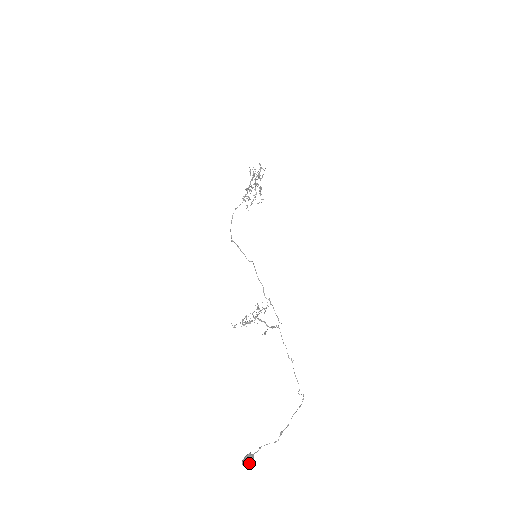
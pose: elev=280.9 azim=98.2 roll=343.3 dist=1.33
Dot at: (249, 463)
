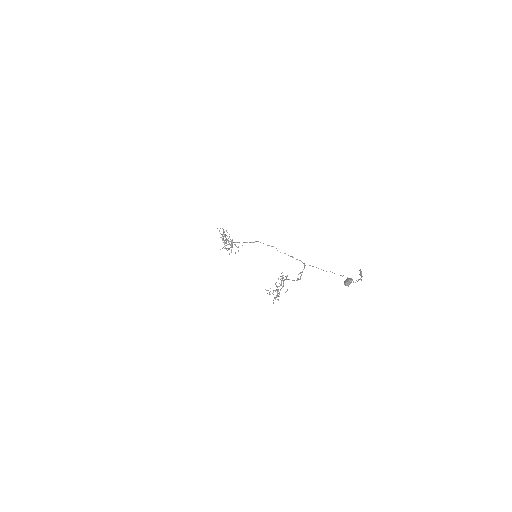
Dot at: (350, 280)
